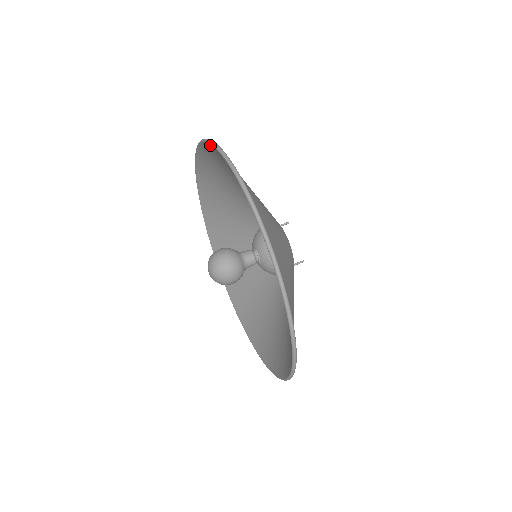
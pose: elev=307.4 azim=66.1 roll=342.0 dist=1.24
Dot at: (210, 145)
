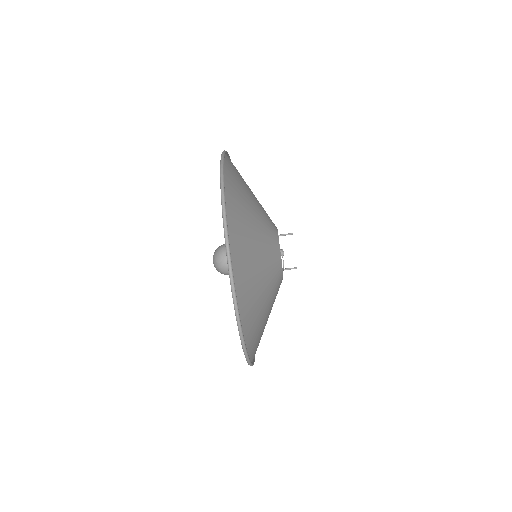
Dot at: (222, 191)
